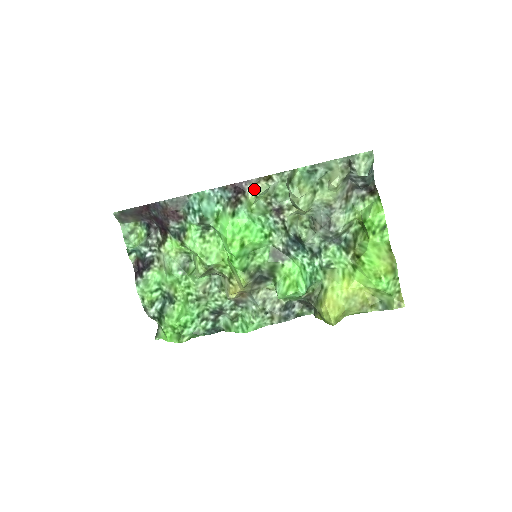
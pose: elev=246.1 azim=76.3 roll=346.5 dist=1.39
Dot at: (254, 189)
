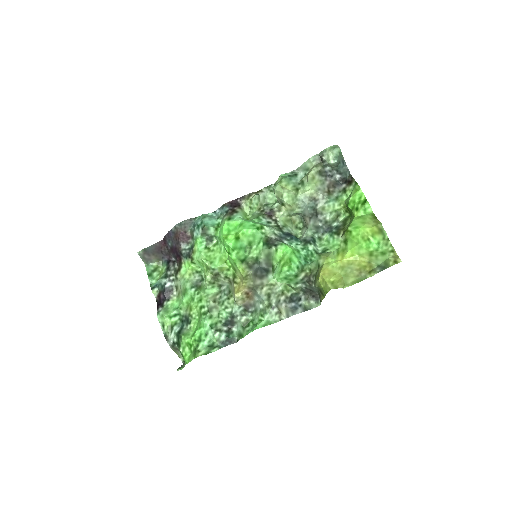
Dot at: (247, 201)
